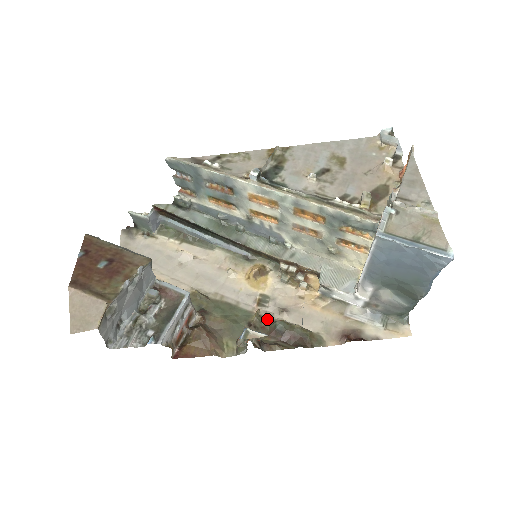
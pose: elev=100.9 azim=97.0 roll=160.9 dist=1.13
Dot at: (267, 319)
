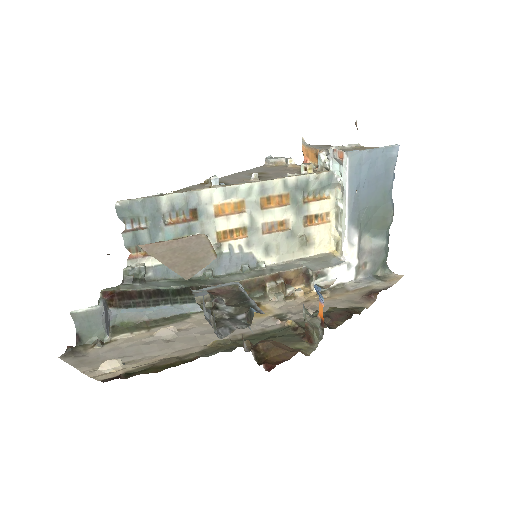
Dot at: (302, 322)
